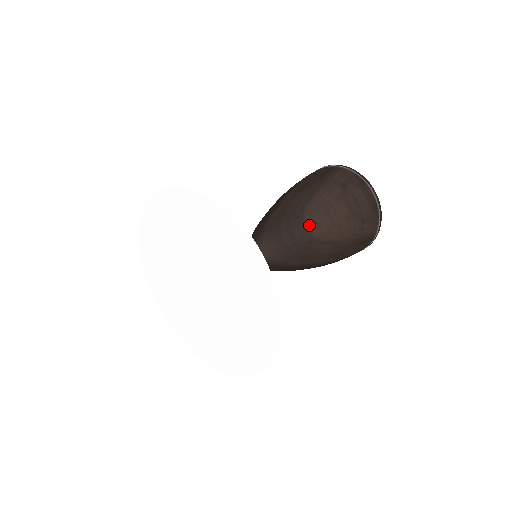
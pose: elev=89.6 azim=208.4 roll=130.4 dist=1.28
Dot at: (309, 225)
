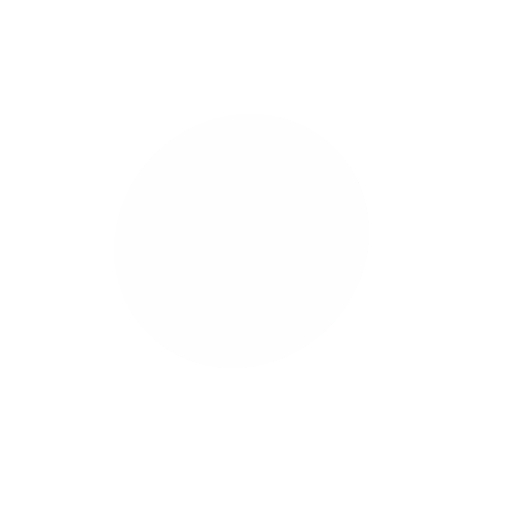
Dot at: occluded
